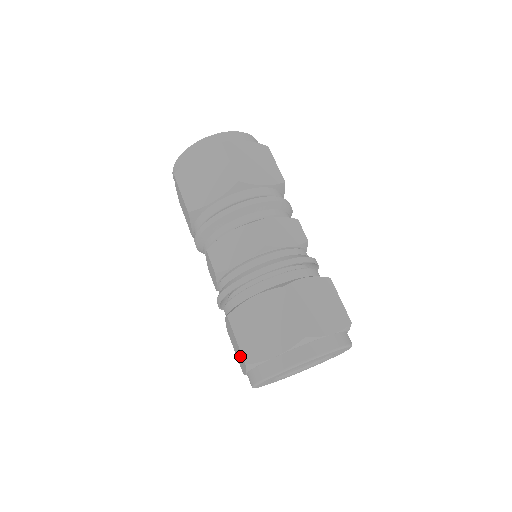
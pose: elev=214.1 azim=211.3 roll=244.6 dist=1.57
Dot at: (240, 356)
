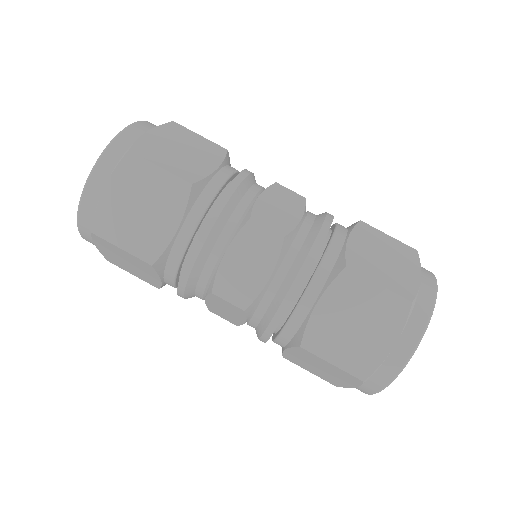
Dot at: (340, 376)
